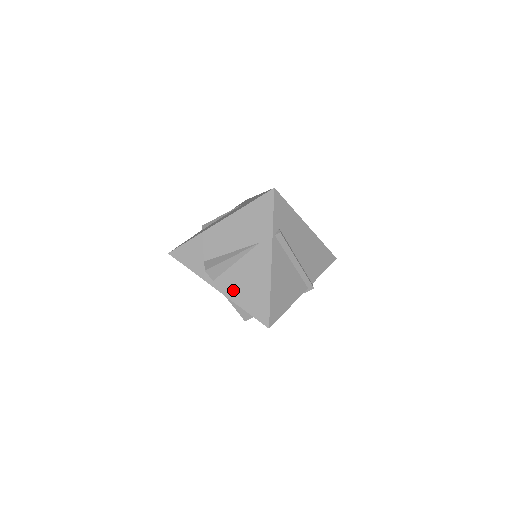
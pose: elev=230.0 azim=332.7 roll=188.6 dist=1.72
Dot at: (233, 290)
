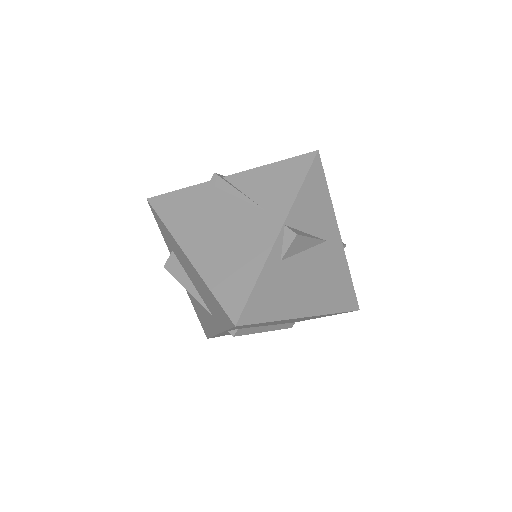
Dot at: (190, 294)
